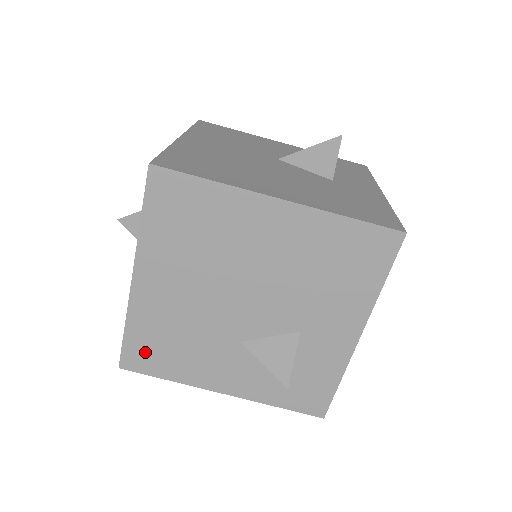
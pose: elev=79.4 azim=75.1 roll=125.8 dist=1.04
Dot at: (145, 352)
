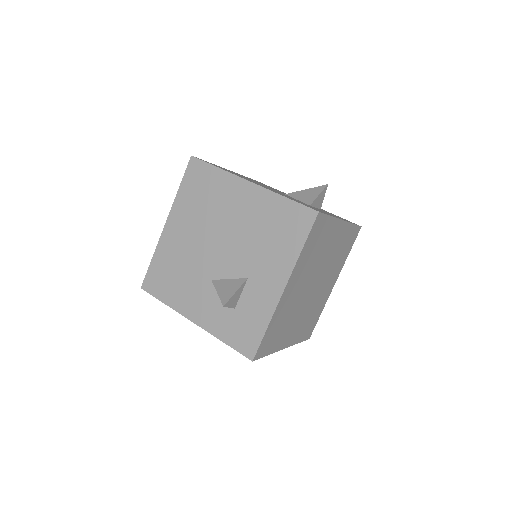
Dot at: (158, 278)
